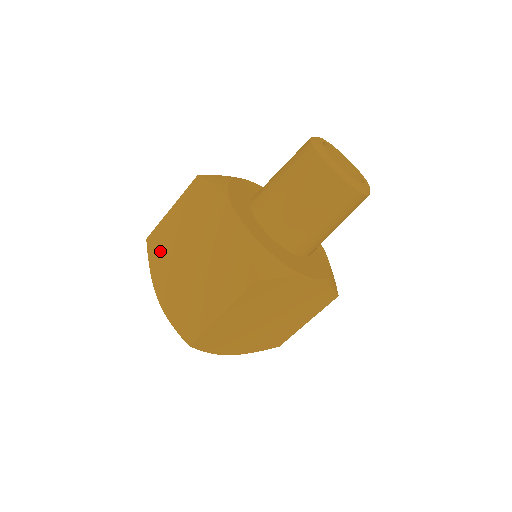
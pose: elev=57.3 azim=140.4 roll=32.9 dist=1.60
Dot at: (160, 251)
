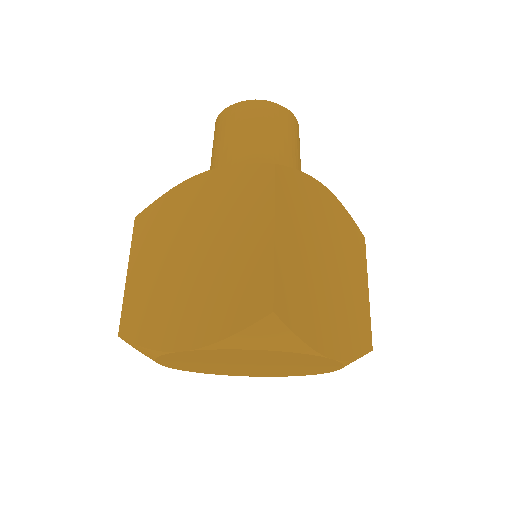
Dot at: (145, 315)
